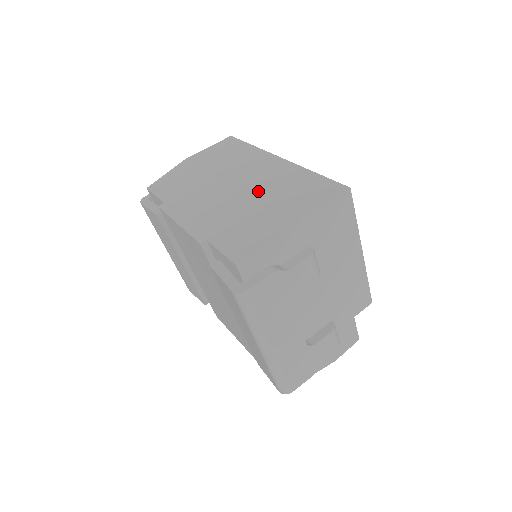
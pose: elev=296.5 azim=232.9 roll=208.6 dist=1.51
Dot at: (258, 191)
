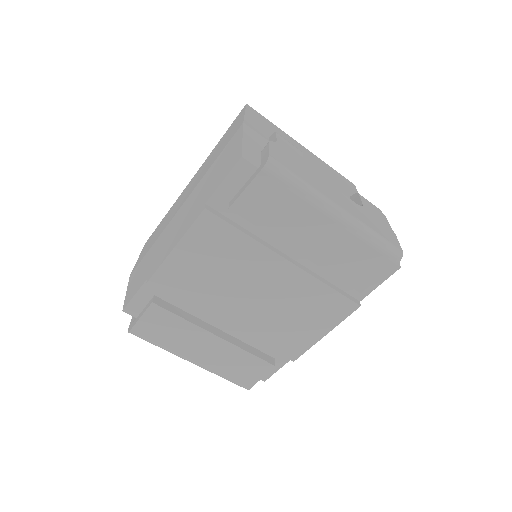
Dot at: (200, 177)
